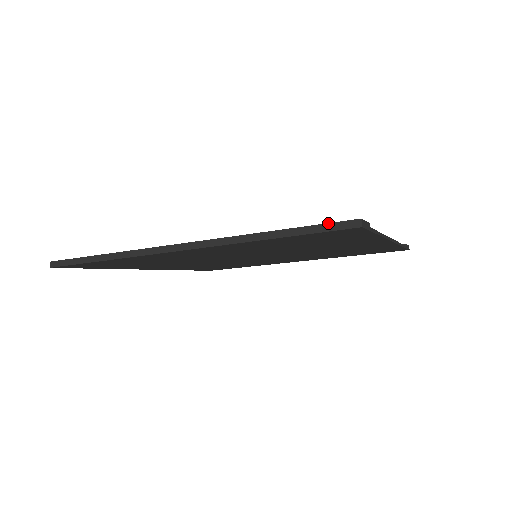
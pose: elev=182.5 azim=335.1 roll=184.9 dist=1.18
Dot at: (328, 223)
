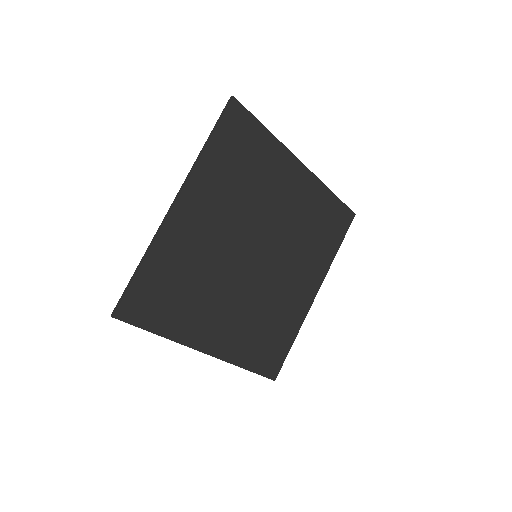
Dot at: (222, 112)
